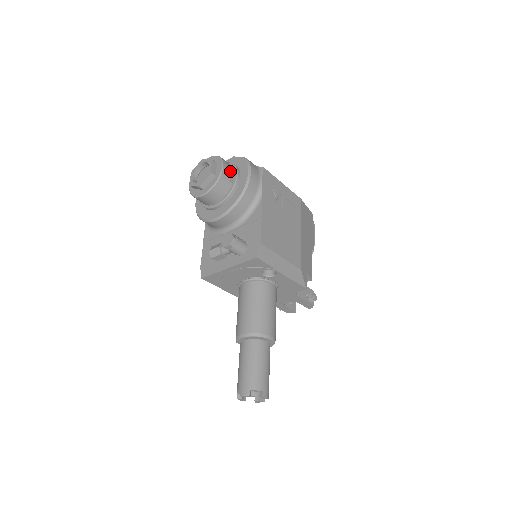
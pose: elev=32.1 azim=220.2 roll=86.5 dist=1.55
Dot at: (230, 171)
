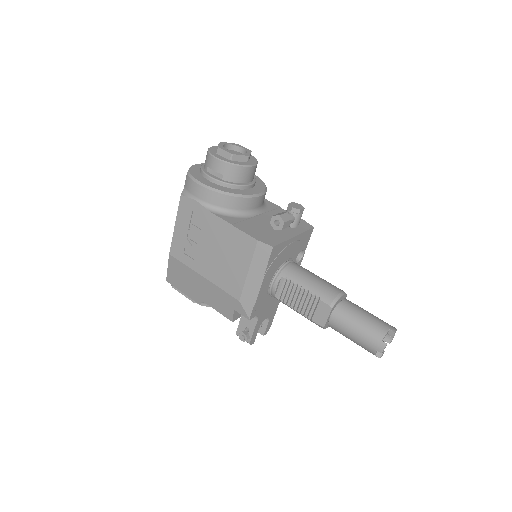
Dot at: occluded
